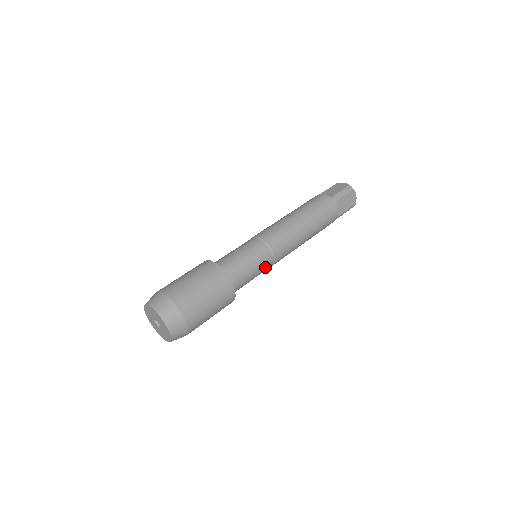
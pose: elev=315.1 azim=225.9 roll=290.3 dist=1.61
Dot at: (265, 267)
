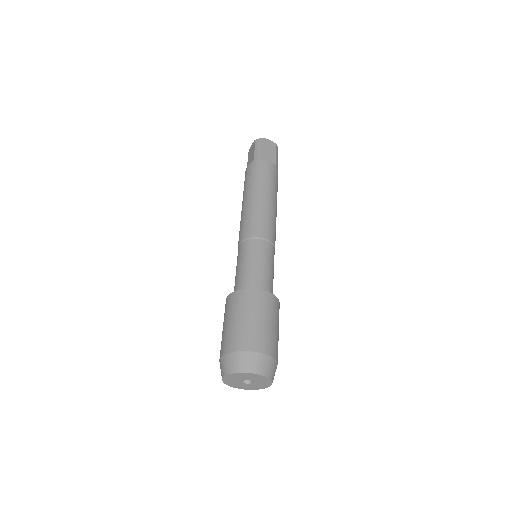
Dot at: occluded
